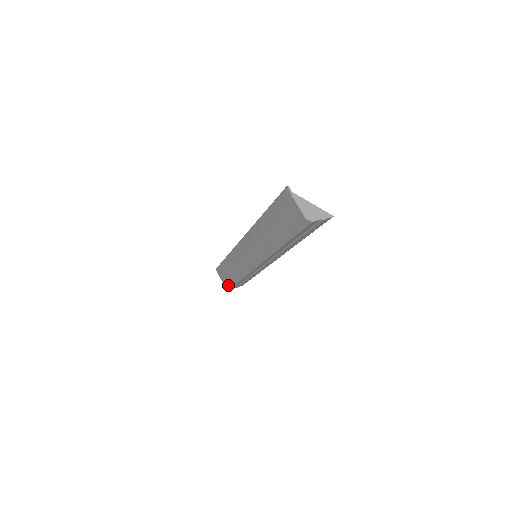
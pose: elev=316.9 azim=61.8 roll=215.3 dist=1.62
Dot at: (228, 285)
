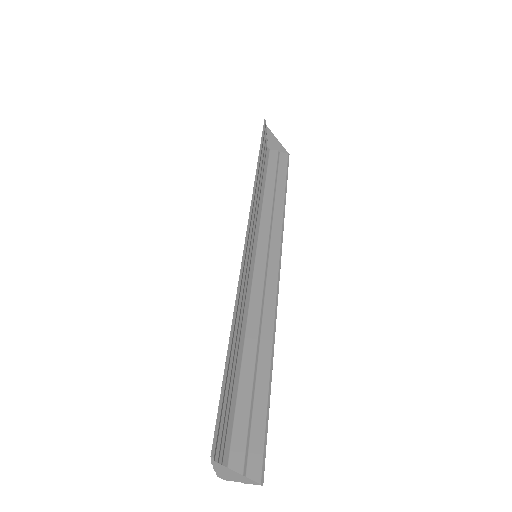
Dot at: occluded
